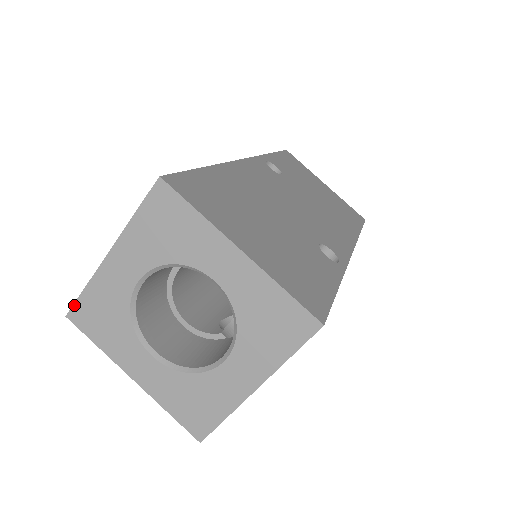
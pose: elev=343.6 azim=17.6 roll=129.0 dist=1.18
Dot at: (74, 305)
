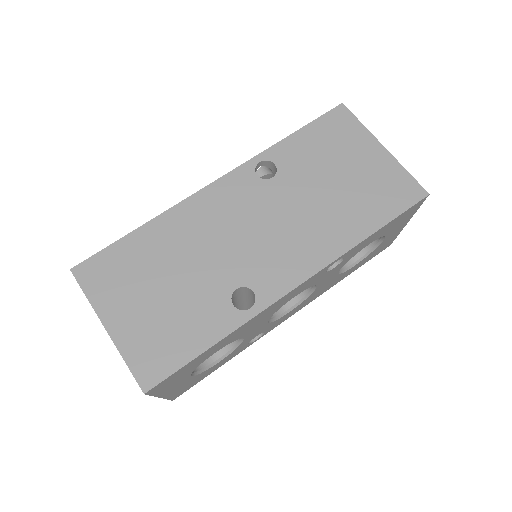
Dot at: occluded
